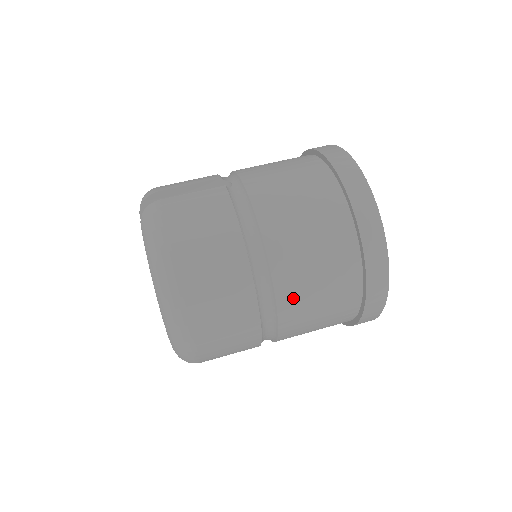
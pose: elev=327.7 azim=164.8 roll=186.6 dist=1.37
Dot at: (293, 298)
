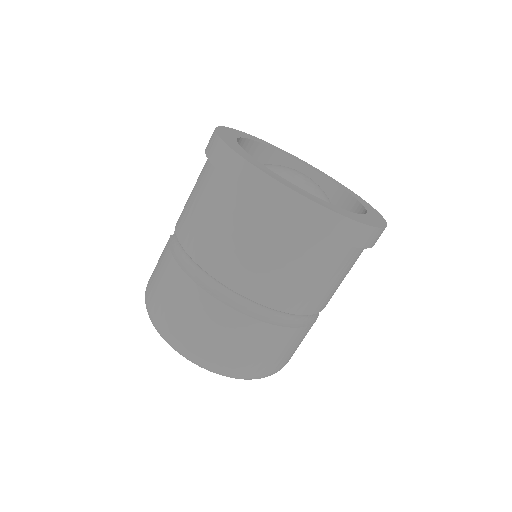
Dot at: (243, 278)
